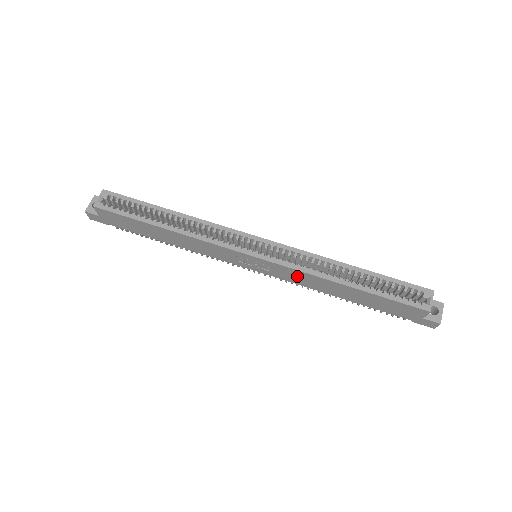
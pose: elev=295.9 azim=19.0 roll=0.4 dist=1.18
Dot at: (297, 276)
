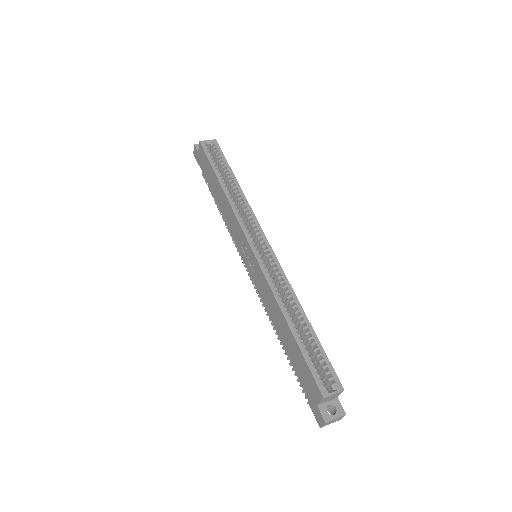
Dot at: (265, 289)
